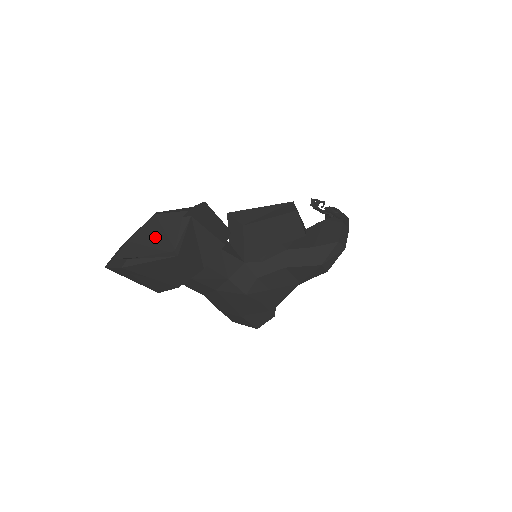
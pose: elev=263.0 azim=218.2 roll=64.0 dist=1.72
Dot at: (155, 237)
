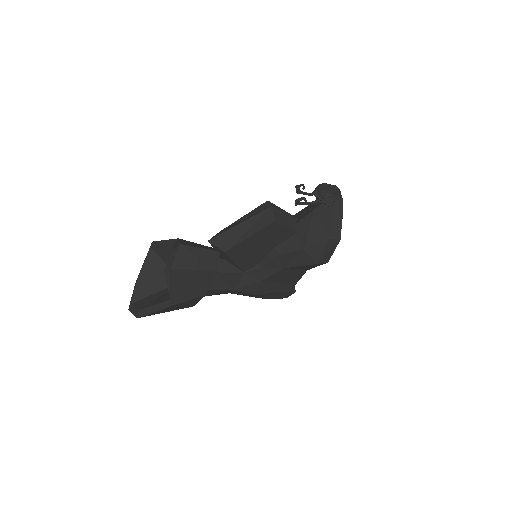
Dot at: (158, 271)
